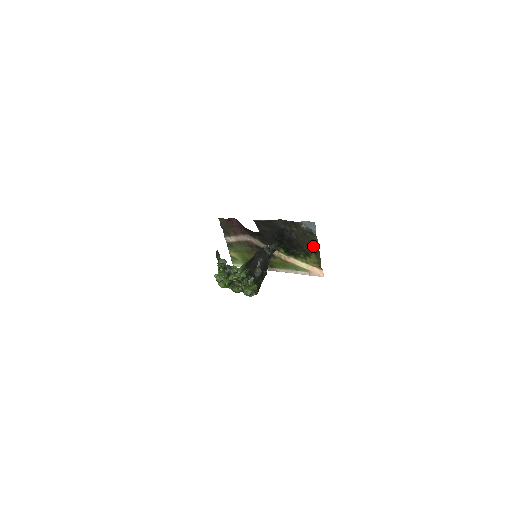
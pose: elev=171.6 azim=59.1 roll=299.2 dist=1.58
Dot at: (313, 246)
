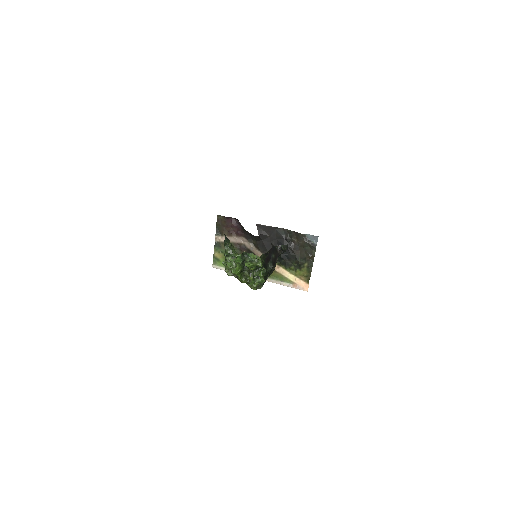
Dot at: (308, 259)
